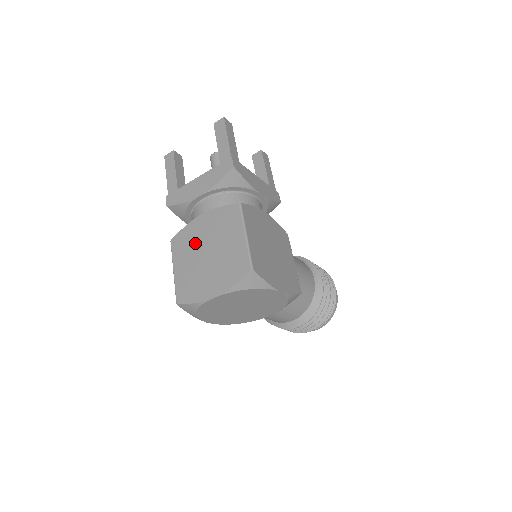
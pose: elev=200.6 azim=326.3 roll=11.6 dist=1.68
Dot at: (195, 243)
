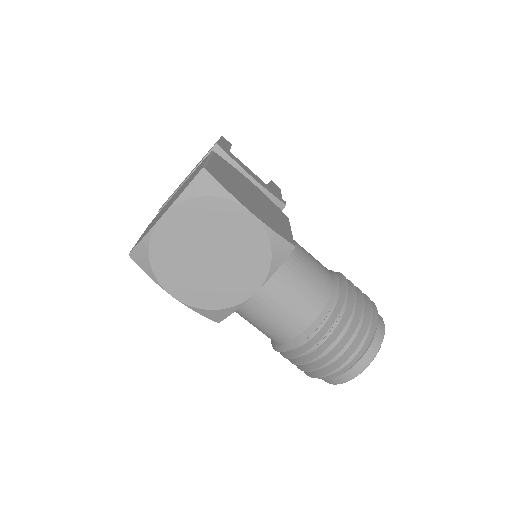
Dot at: (166, 205)
